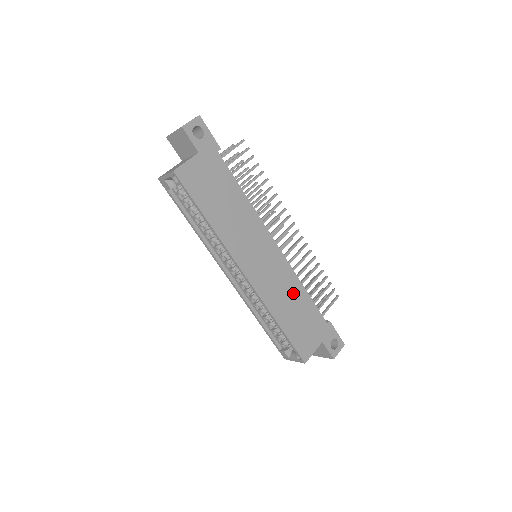
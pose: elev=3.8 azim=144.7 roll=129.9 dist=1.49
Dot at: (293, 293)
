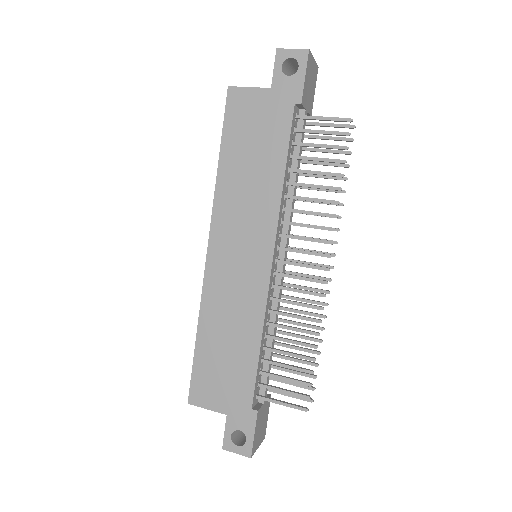
Dot at: (242, 328)
